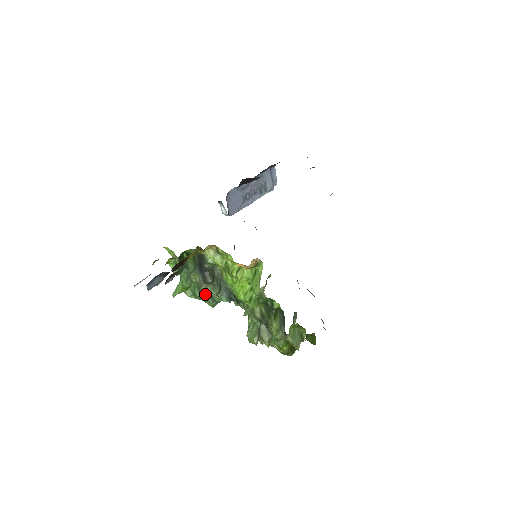
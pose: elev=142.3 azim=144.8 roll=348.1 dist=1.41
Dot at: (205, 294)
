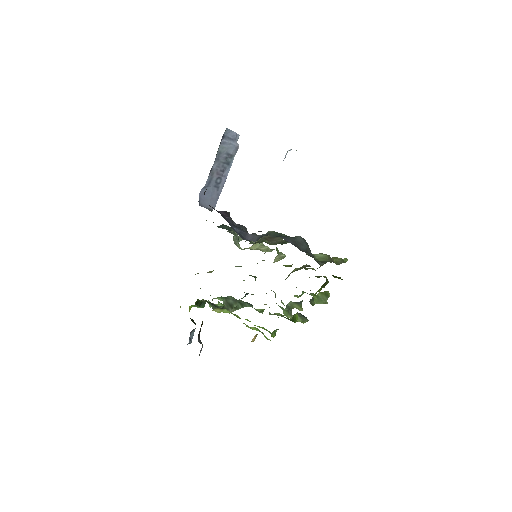
Dot at: occluded
